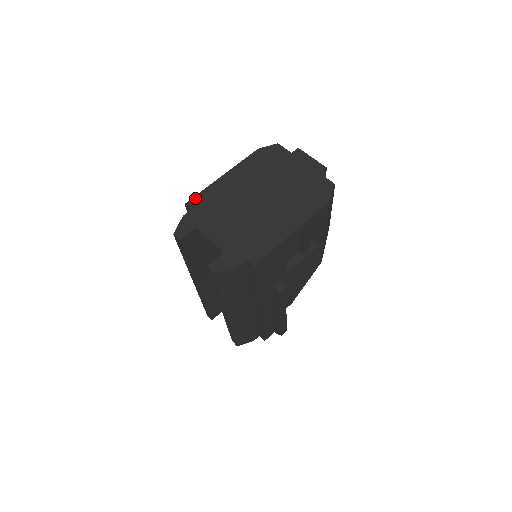
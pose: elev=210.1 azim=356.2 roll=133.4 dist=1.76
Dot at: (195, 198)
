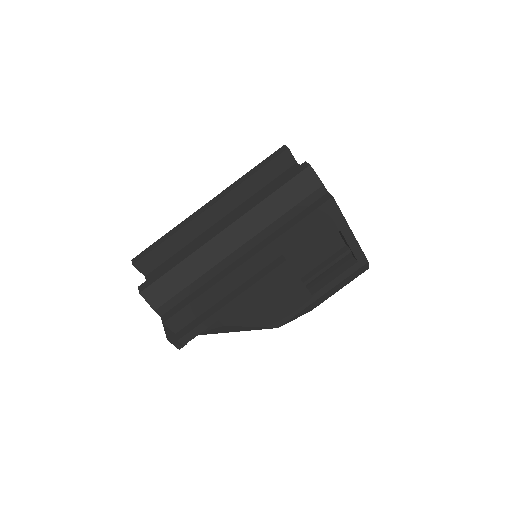
Dot at: occluded
